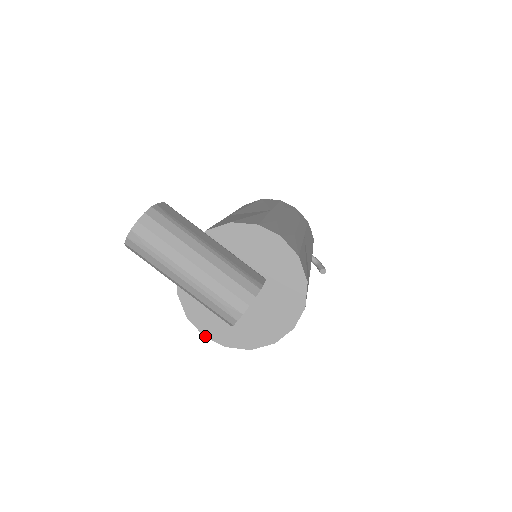
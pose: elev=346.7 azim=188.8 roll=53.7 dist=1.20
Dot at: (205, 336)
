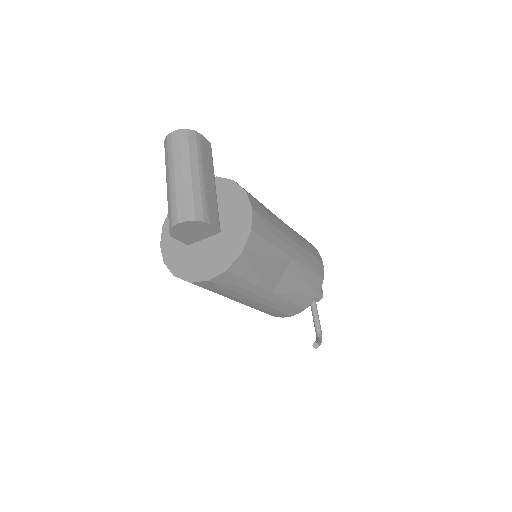
Dot at: (161, 246)
